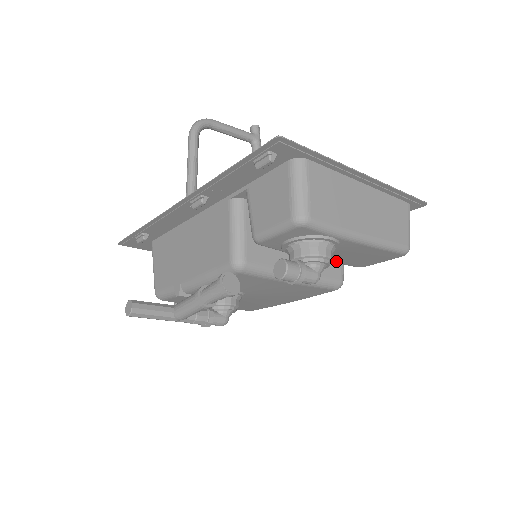
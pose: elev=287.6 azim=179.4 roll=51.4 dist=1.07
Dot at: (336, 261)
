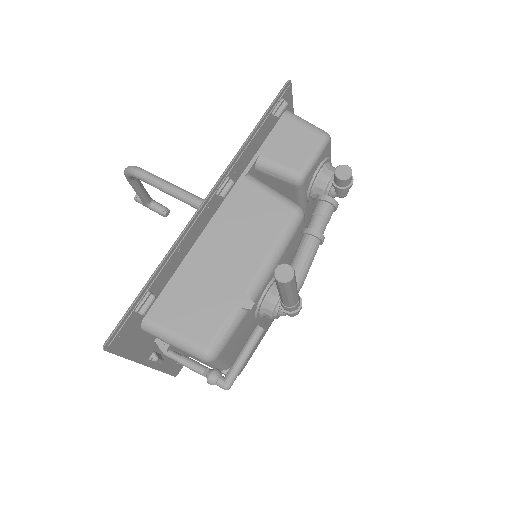
Dot at: (307, 221)
